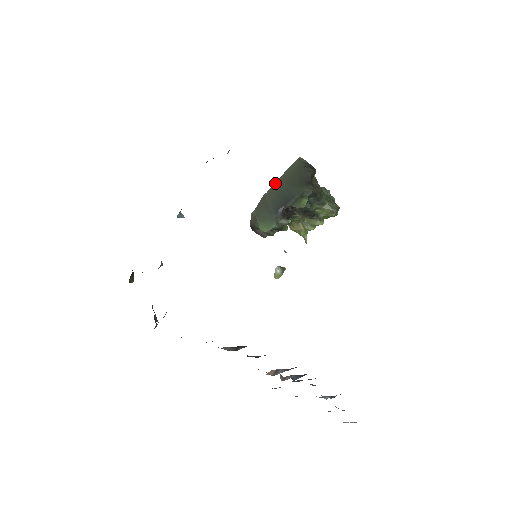
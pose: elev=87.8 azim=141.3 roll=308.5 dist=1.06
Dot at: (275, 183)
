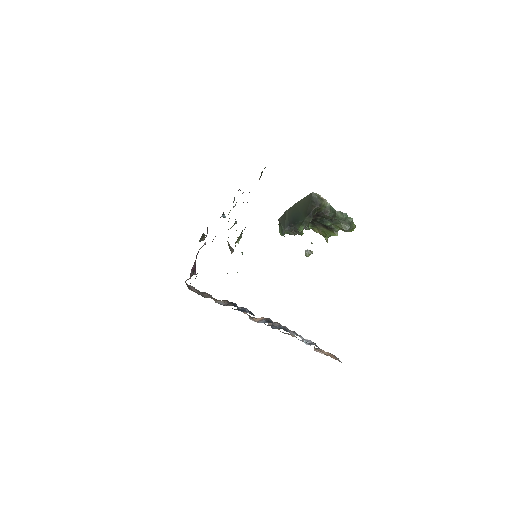
Dot at: (294, 205)
